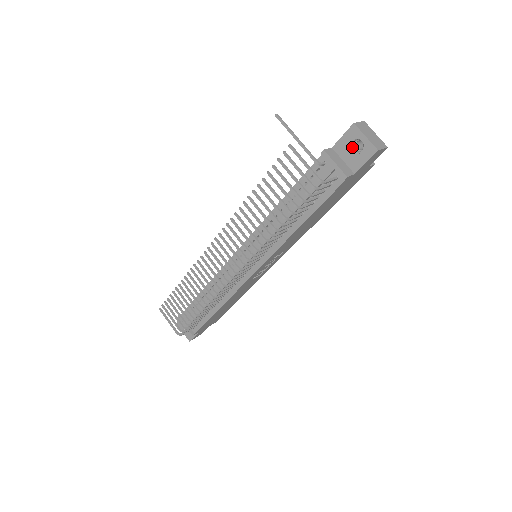
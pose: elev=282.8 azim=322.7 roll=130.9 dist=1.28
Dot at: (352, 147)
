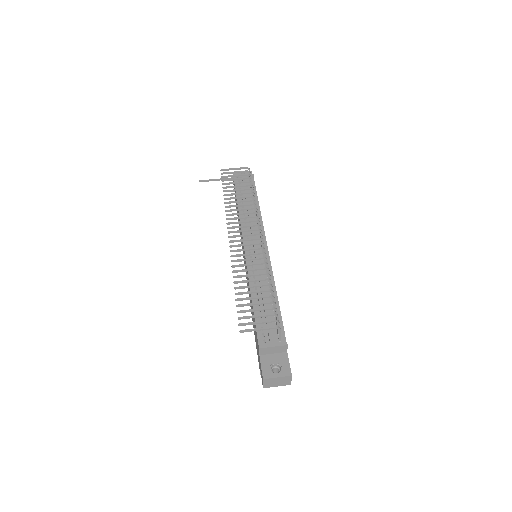
Dot at: occluded
